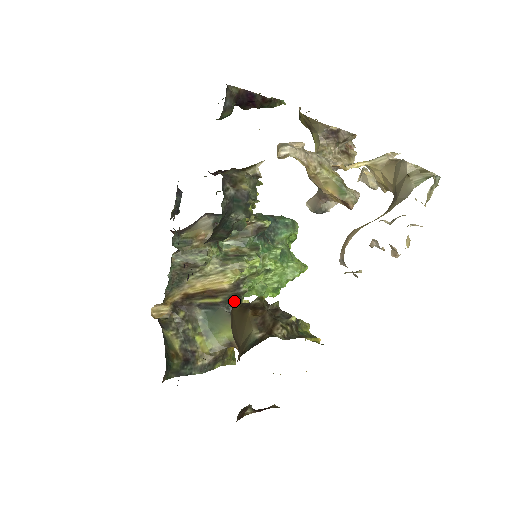
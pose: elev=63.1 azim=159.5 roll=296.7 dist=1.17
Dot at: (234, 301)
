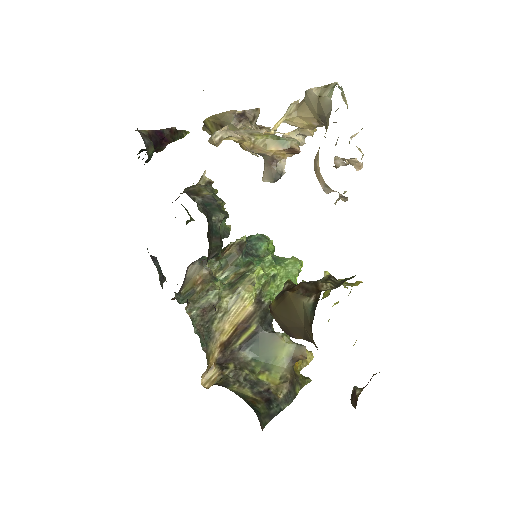
Dot at: (267, 320)
